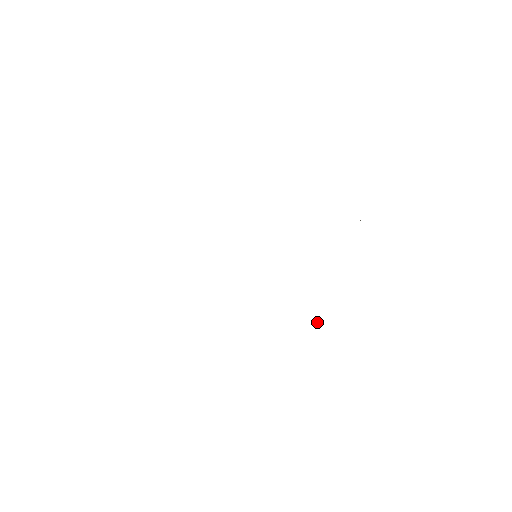
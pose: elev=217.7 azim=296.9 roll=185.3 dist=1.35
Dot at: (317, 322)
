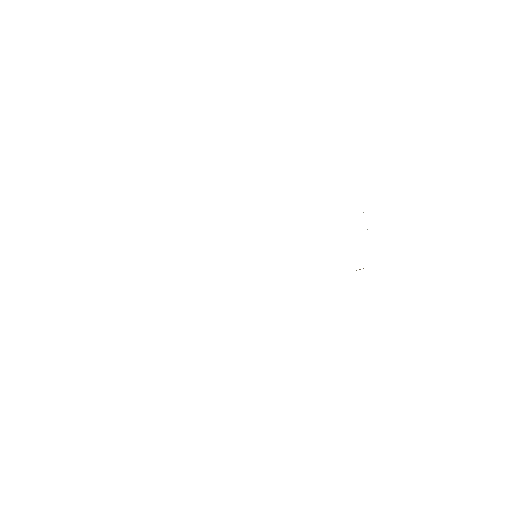
Dot at: (356, 270)
